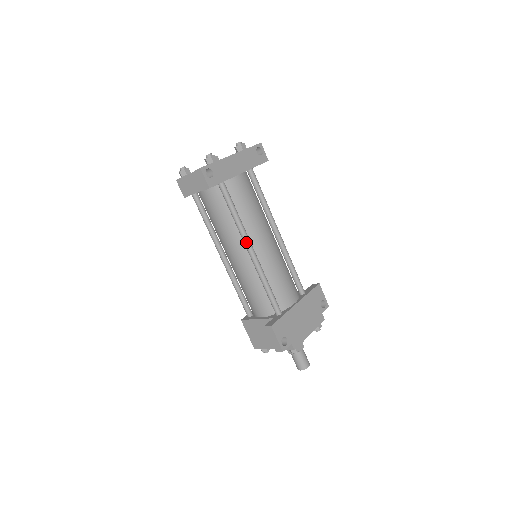
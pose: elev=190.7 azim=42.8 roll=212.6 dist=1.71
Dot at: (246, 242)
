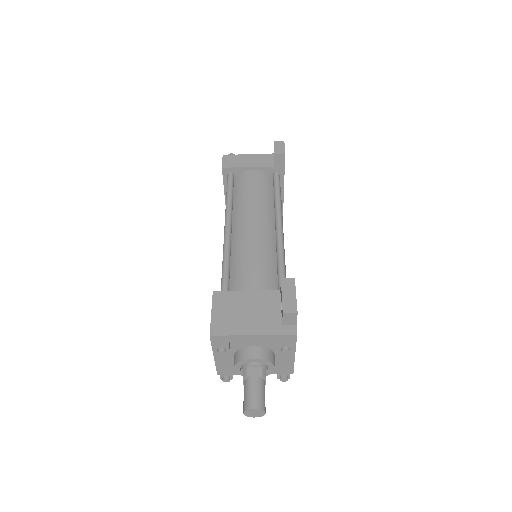
Dot at: (280, 217)
